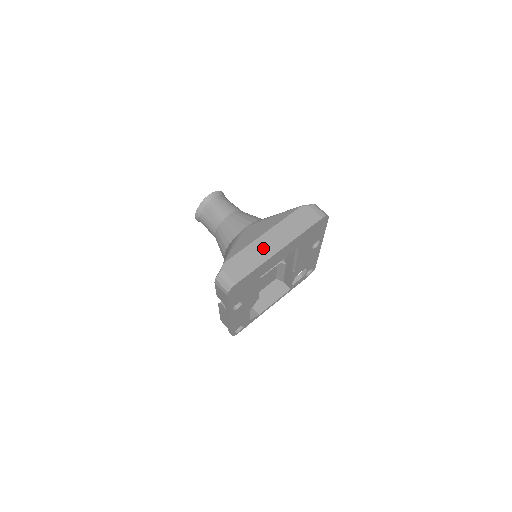
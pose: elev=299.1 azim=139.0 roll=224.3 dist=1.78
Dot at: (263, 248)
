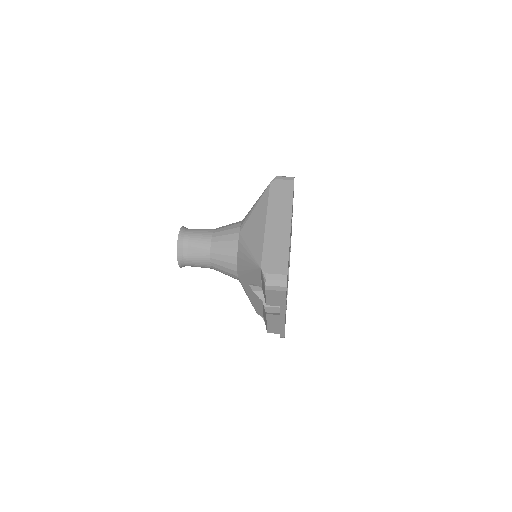
Dot at: (277, 233)
